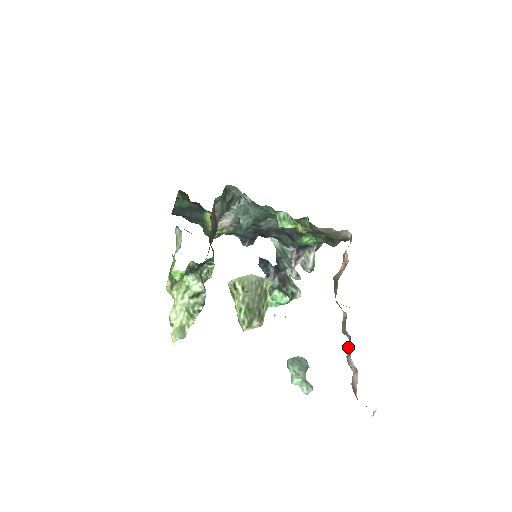
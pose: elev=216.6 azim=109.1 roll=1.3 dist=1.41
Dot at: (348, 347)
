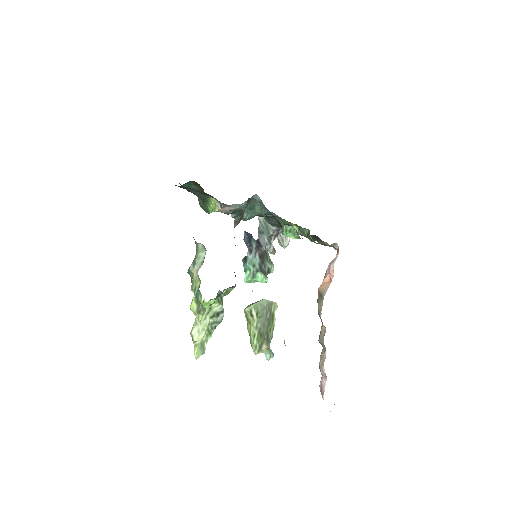
Dot at: (322, 355)
